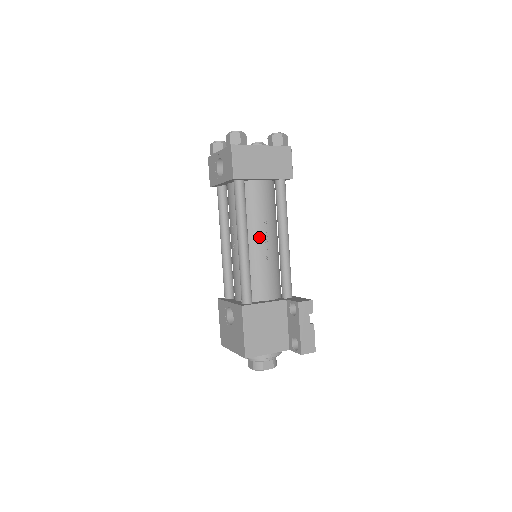
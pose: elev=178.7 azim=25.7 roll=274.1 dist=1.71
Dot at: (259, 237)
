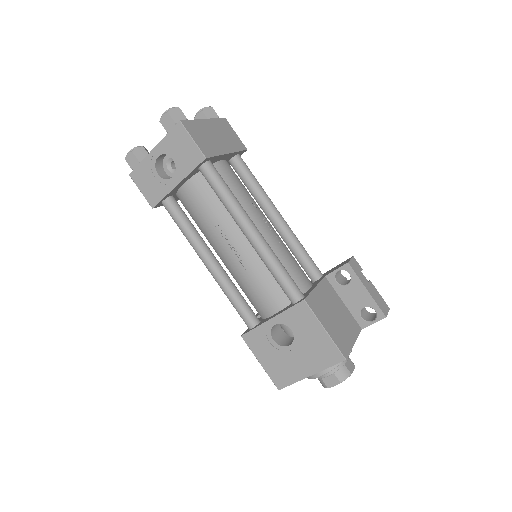
Dot at: (259, 222)
